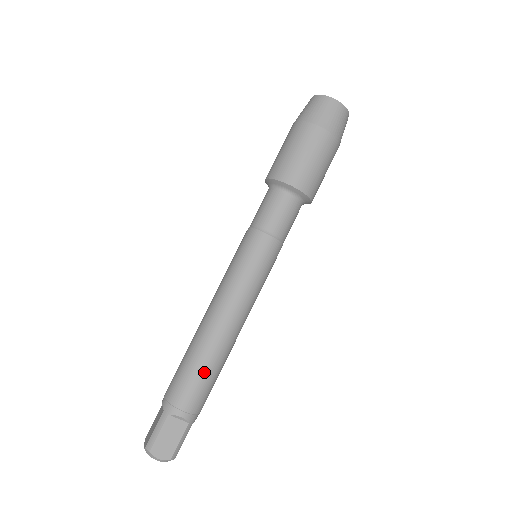
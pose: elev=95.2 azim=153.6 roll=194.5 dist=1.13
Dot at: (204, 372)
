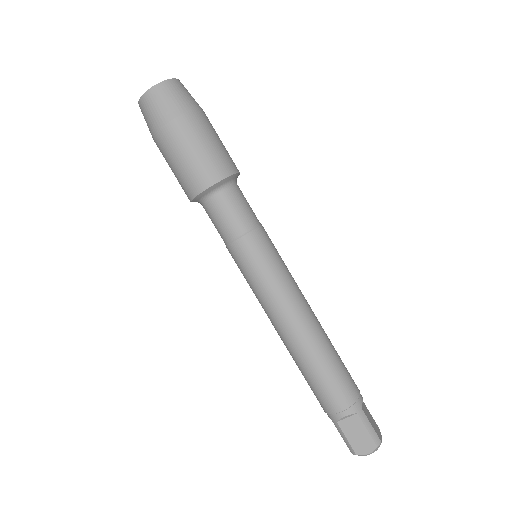
Dot at: (321, 374)
